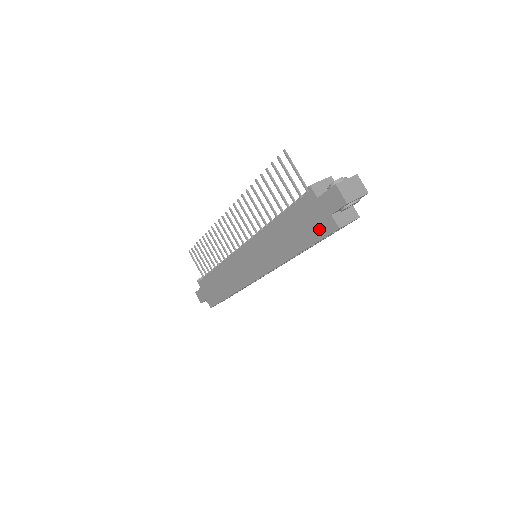
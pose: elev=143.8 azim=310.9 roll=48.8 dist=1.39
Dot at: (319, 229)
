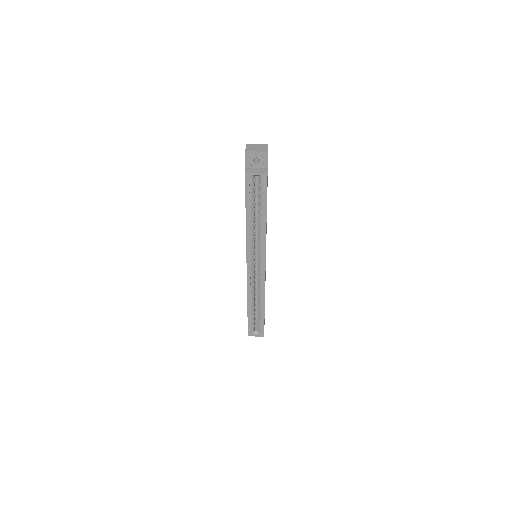
Dot at: occluded
